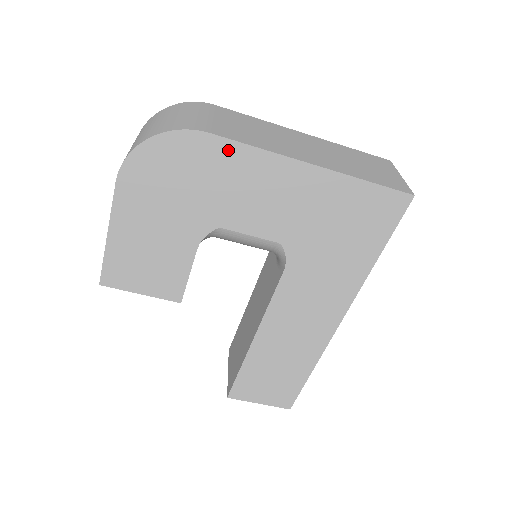
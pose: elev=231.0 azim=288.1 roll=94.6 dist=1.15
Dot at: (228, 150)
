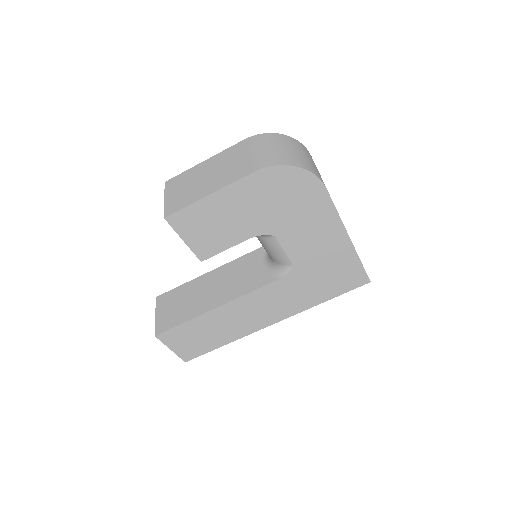
Dot at: (325, 203)
